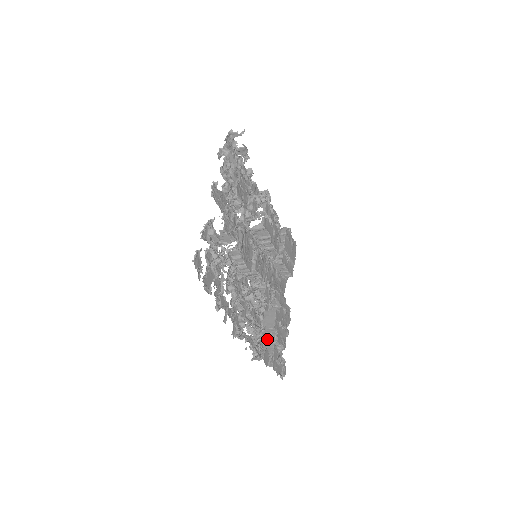
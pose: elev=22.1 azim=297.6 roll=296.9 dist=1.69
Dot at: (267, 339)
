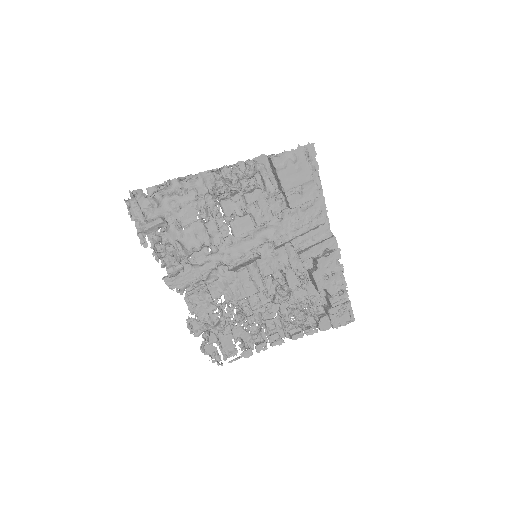
Dot at: occluded
